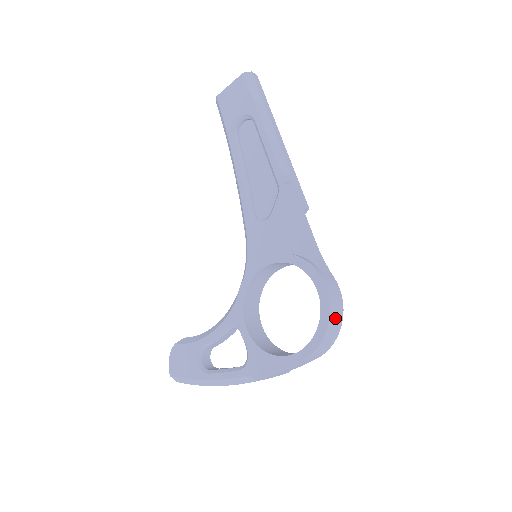
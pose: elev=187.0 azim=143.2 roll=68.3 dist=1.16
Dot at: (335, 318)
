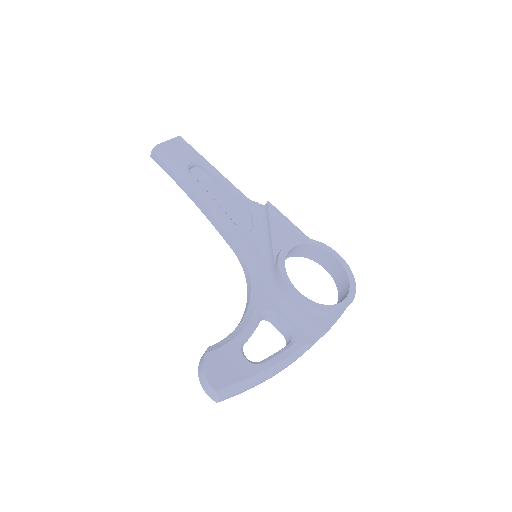
Dot at: occluded
